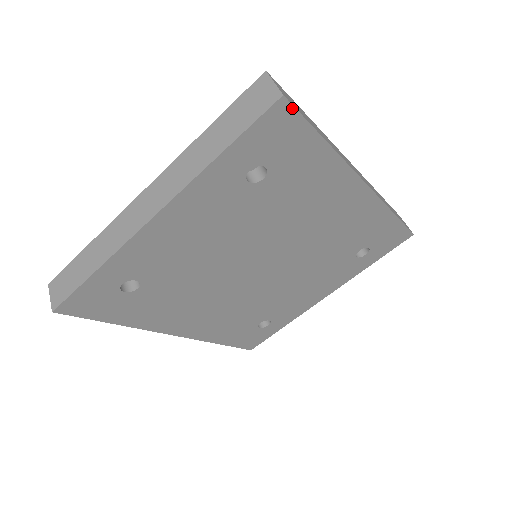
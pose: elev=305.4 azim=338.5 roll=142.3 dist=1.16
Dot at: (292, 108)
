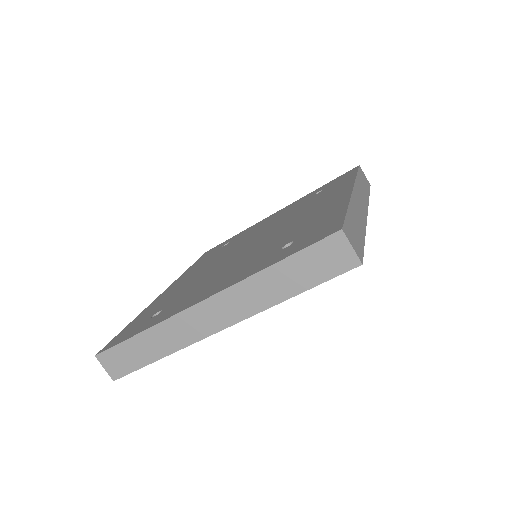
Dot at: (361, 258)
